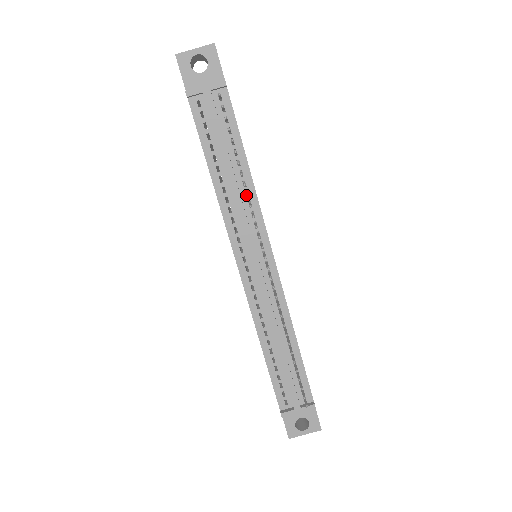
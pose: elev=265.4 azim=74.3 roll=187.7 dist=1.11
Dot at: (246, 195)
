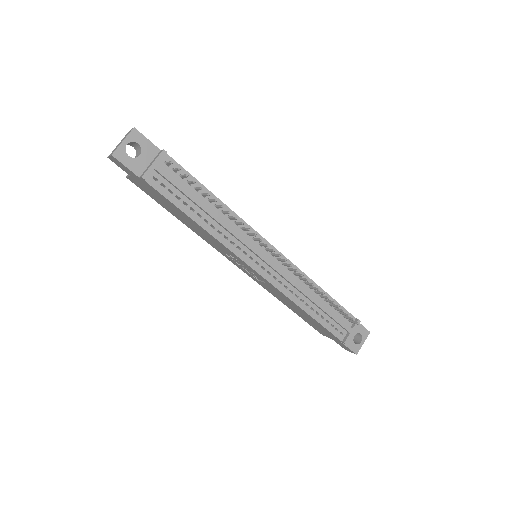
Dot at: (235, 219)
